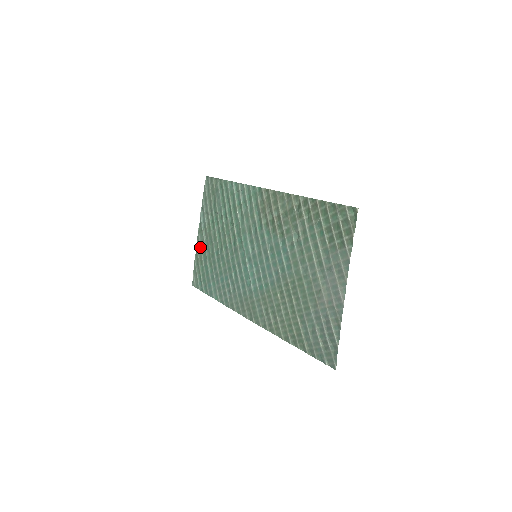
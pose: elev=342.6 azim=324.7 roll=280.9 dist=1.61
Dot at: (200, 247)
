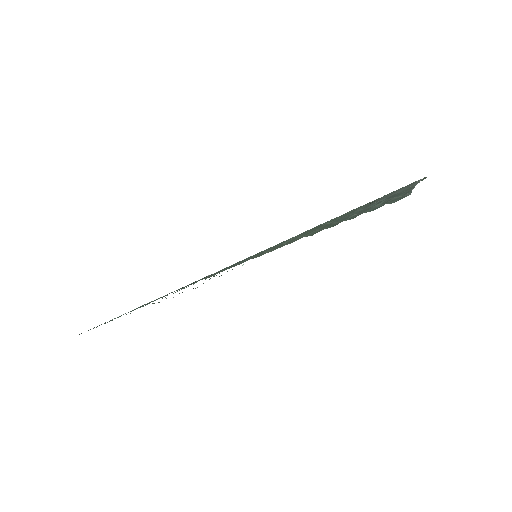
Dot at: occluded
